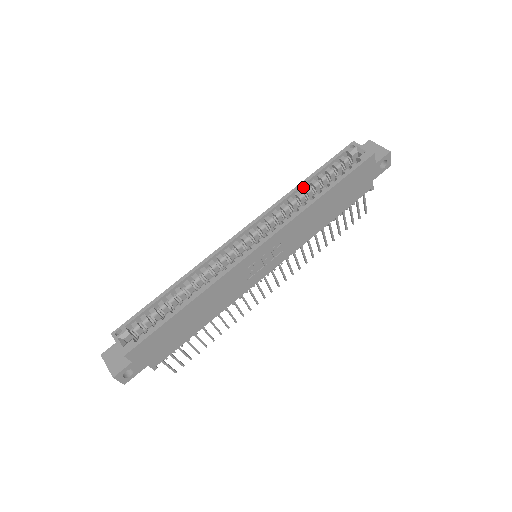
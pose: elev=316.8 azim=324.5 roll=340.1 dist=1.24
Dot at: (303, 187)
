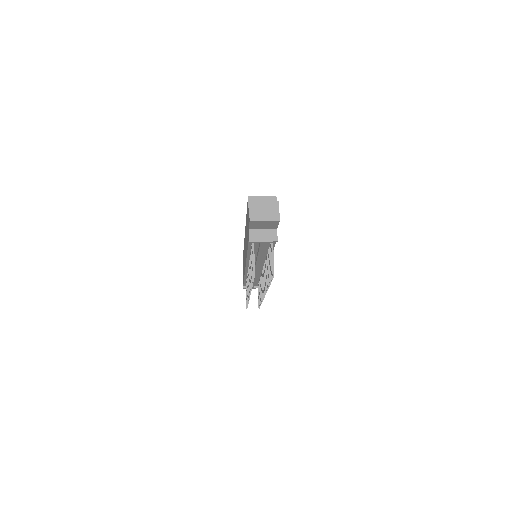
Dot at: occluded
